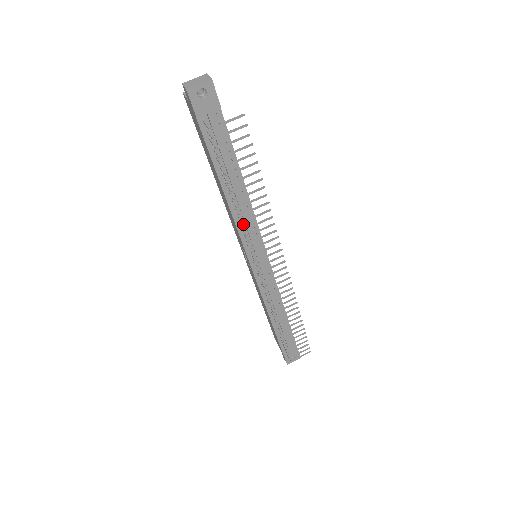
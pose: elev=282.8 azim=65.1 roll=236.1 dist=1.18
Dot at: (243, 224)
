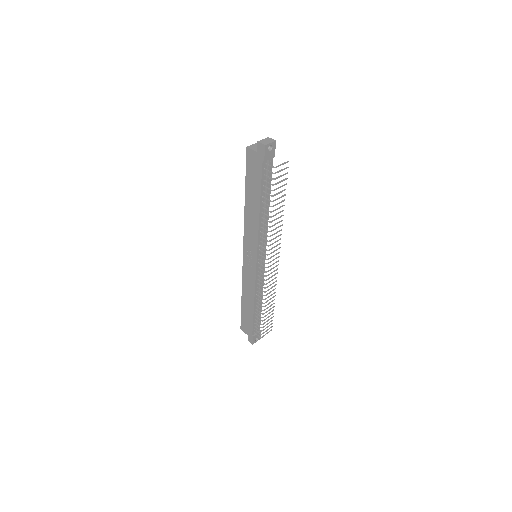
Dot at: (261, 231)
